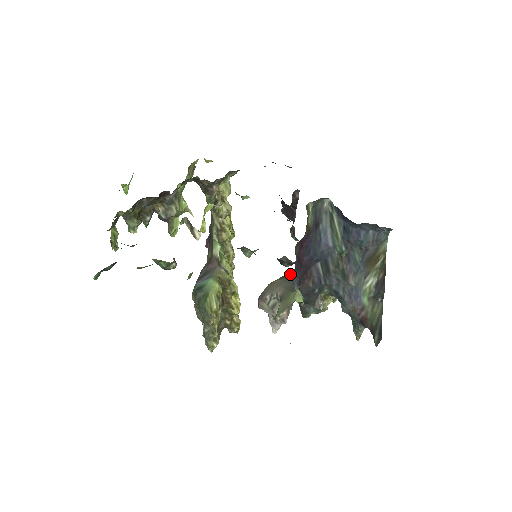
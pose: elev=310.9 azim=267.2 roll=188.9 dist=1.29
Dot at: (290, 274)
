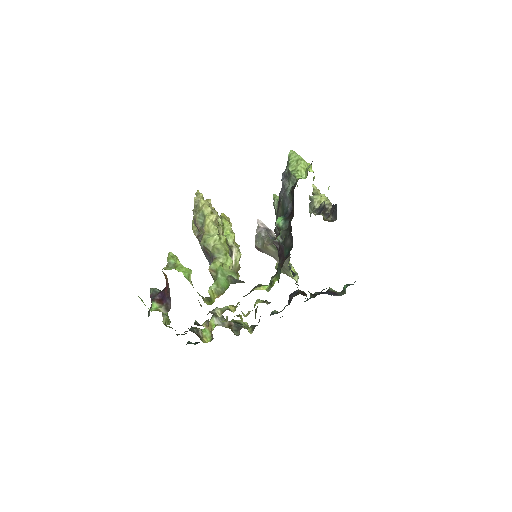
Dot at: occluded
